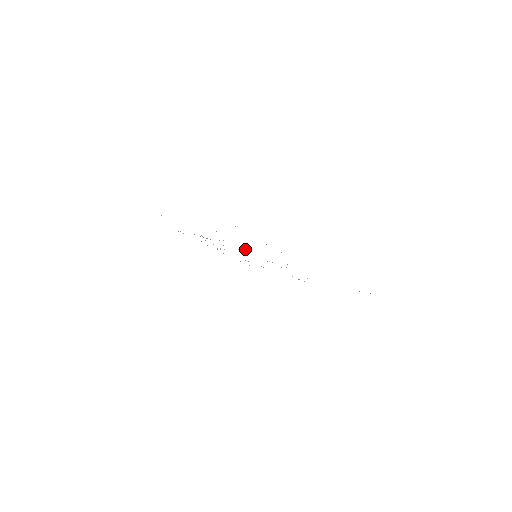
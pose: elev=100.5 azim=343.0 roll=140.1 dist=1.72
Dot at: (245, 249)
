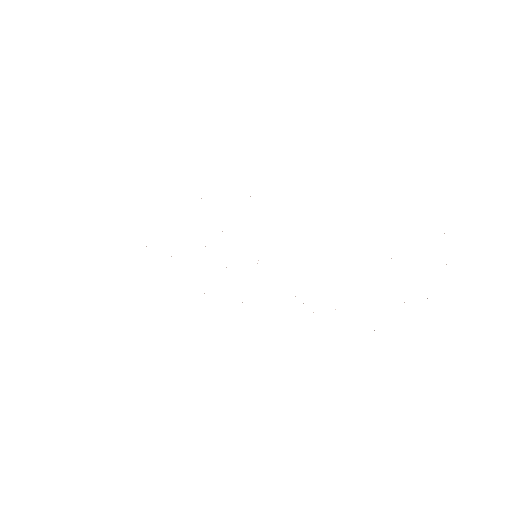
Dot at: occluded
